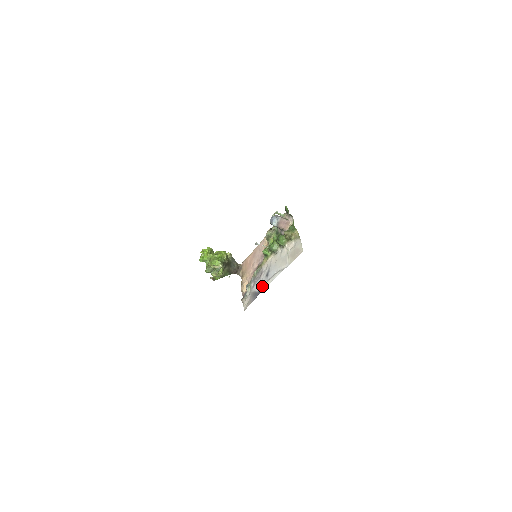
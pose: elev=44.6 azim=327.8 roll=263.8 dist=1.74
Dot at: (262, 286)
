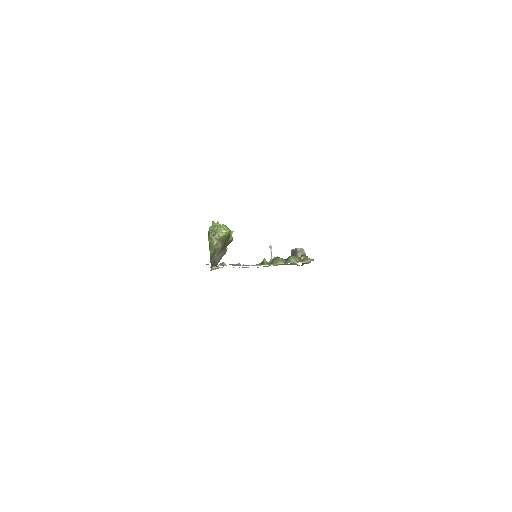
Dot at: occluded
